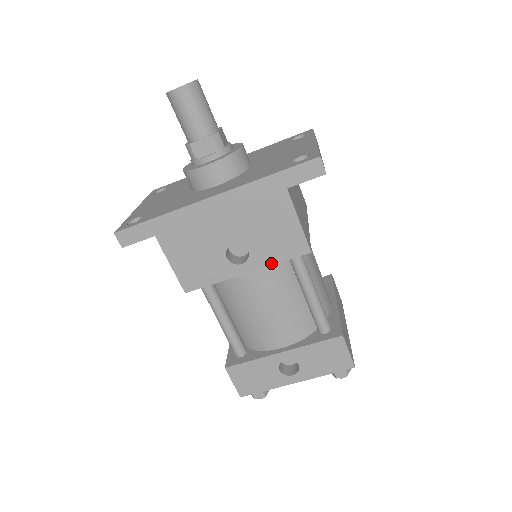
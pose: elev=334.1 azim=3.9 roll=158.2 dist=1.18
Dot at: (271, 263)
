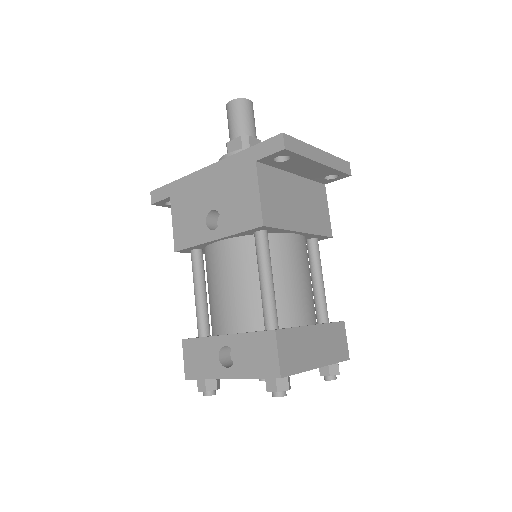
Dot at: (233, 232)
